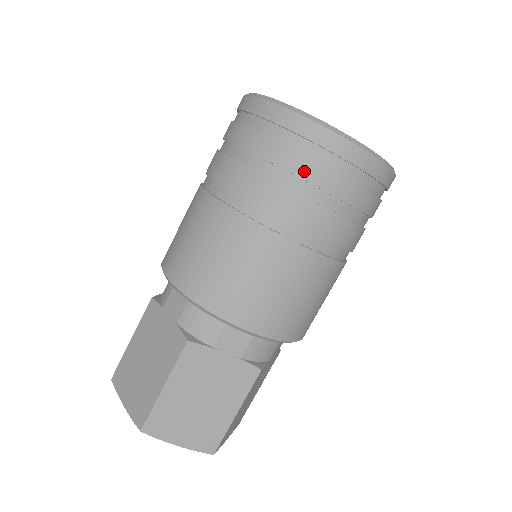
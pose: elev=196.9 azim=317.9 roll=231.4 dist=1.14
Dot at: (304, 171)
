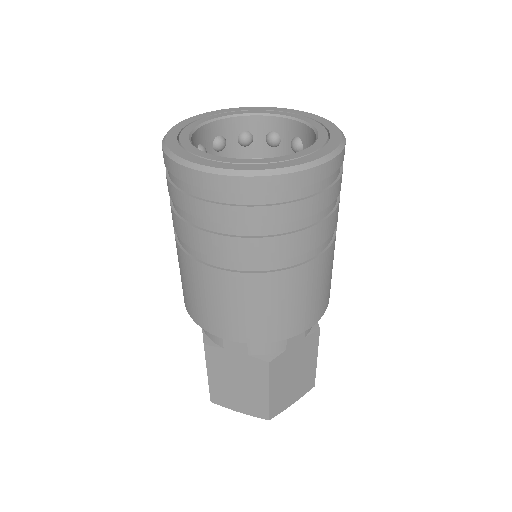
Dot at: (296, 214)
